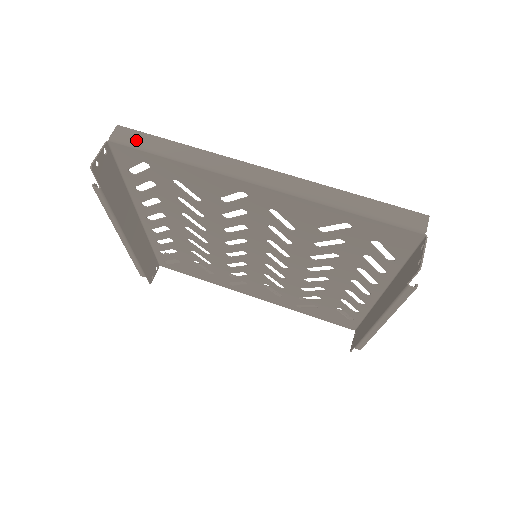
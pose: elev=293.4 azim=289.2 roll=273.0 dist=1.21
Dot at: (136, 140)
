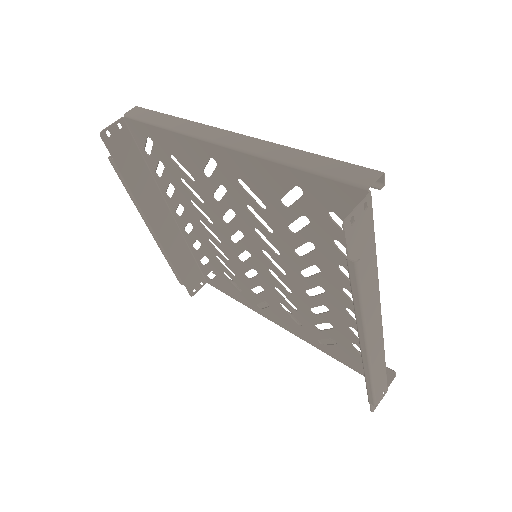
Dot at: (142, 115)
